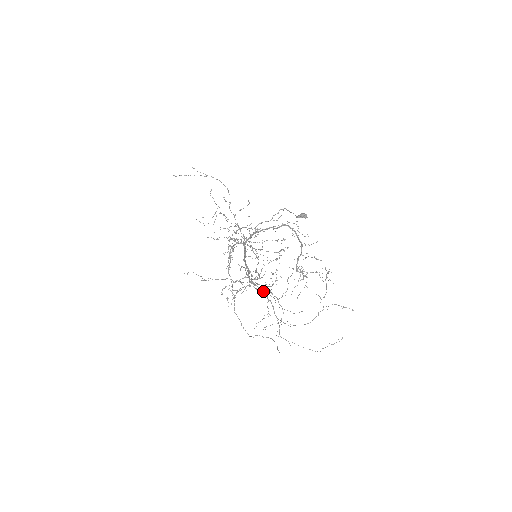
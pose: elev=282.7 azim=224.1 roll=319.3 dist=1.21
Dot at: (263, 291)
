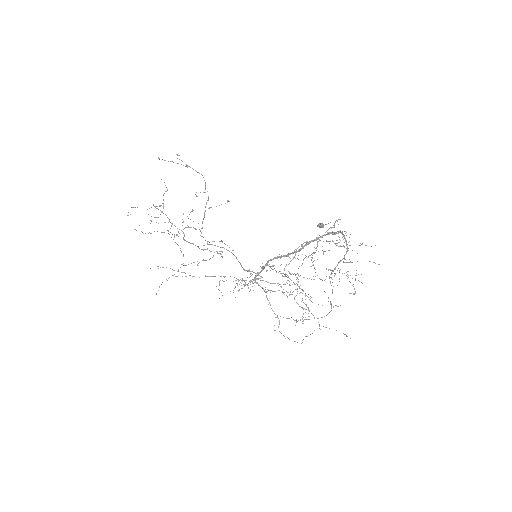
Dot at: (267, 289)
